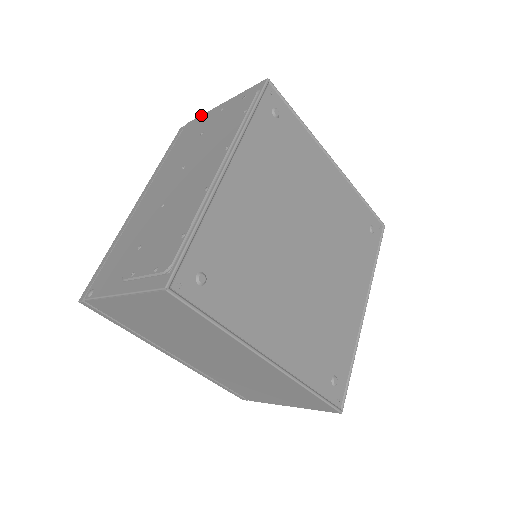
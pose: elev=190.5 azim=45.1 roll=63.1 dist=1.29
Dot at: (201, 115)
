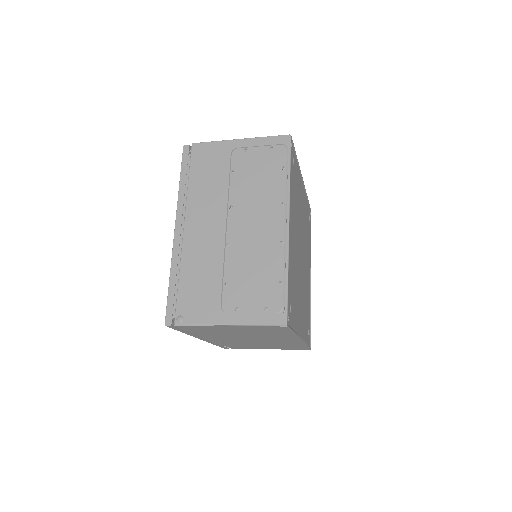
Dot at: (212, 142)
